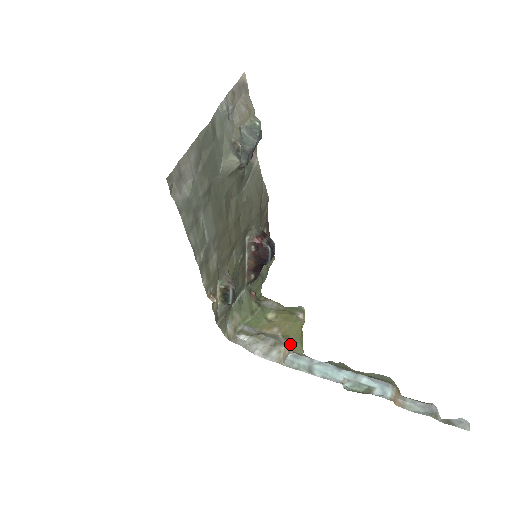
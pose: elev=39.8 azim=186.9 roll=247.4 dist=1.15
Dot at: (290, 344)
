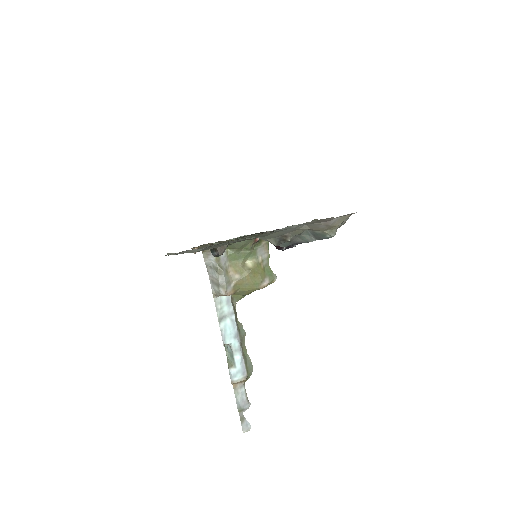
Dot at: occluded
